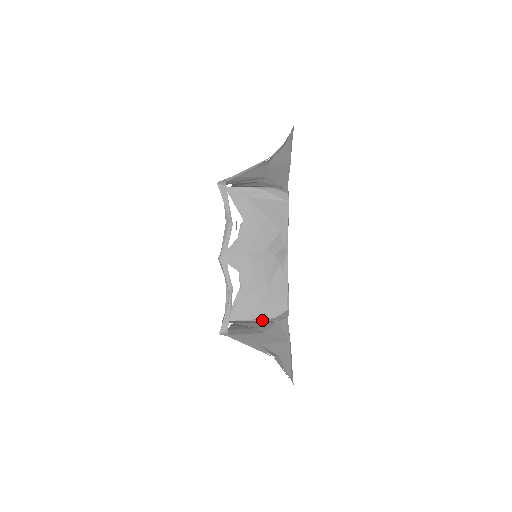
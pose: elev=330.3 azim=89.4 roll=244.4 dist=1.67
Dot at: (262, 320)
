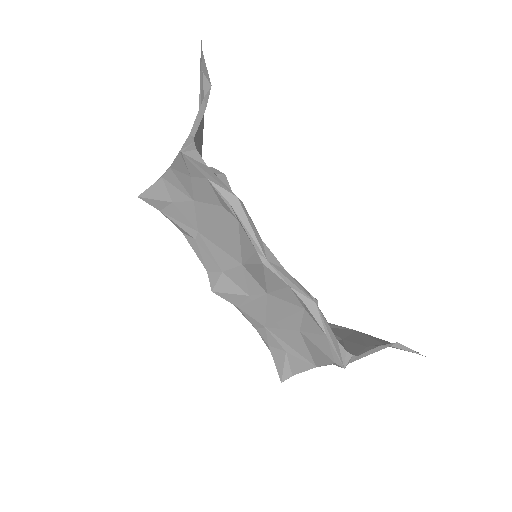
Dot at: occluded
